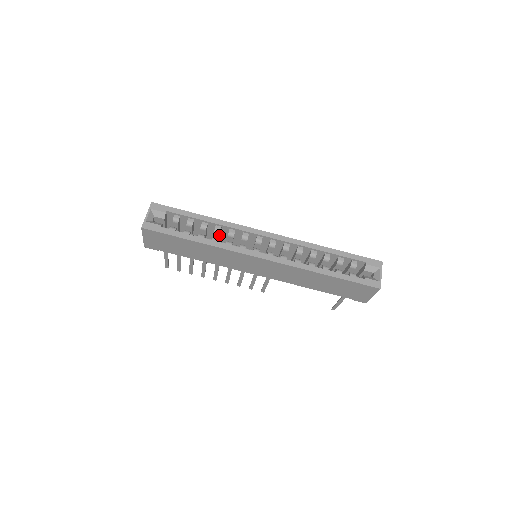
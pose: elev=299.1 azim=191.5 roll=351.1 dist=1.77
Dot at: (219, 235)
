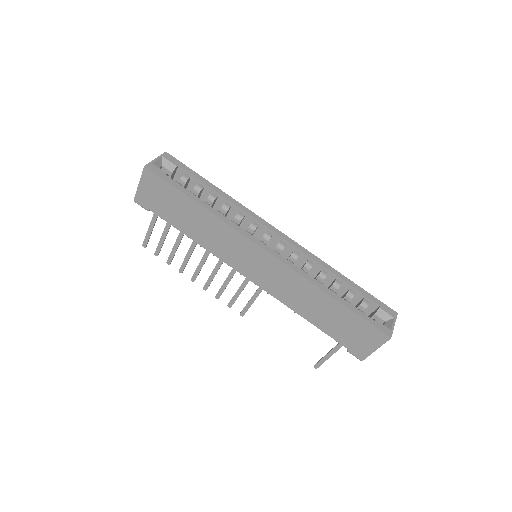
Dot at: (225, 214)
